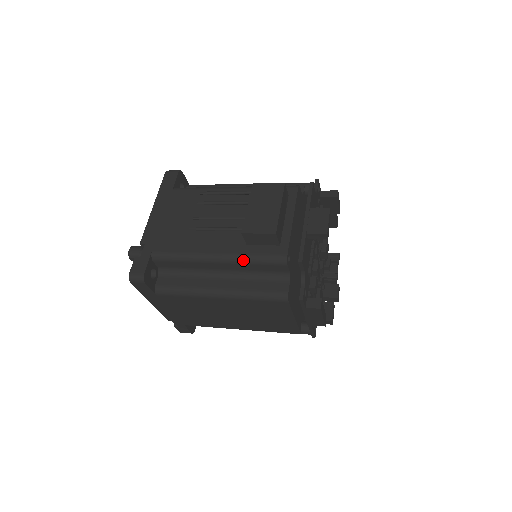
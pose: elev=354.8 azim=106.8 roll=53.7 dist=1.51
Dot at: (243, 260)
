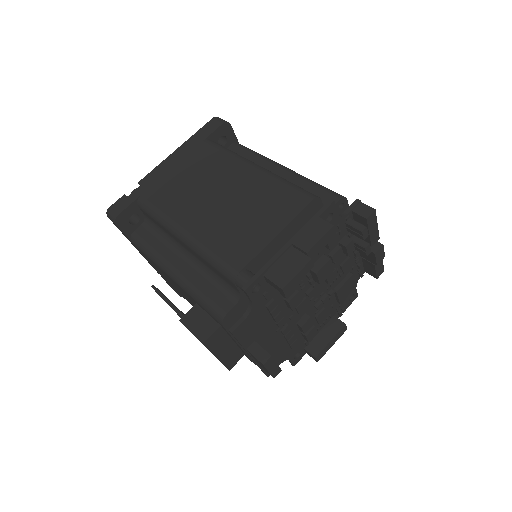
Dot at: occluded
